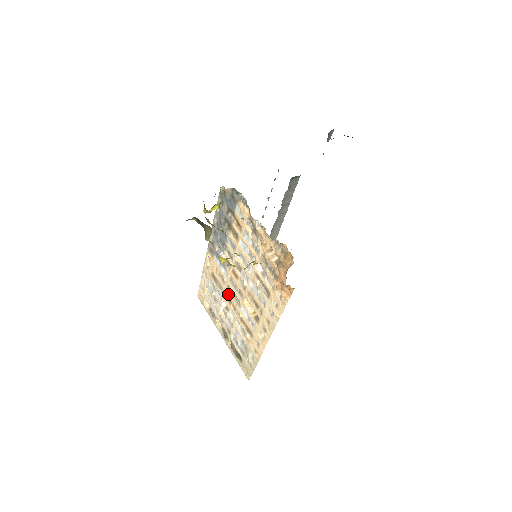
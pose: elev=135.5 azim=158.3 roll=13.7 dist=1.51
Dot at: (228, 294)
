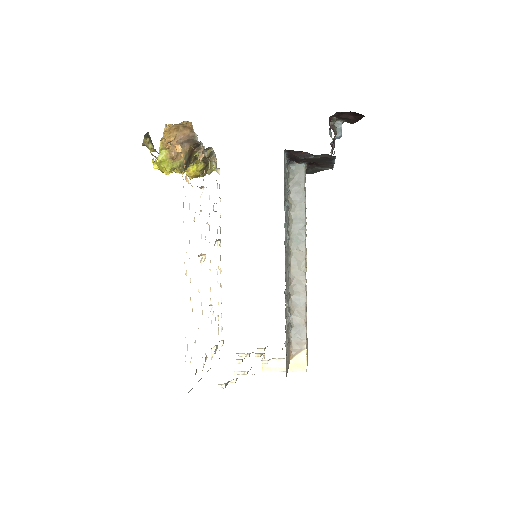
Dot at: occluded
